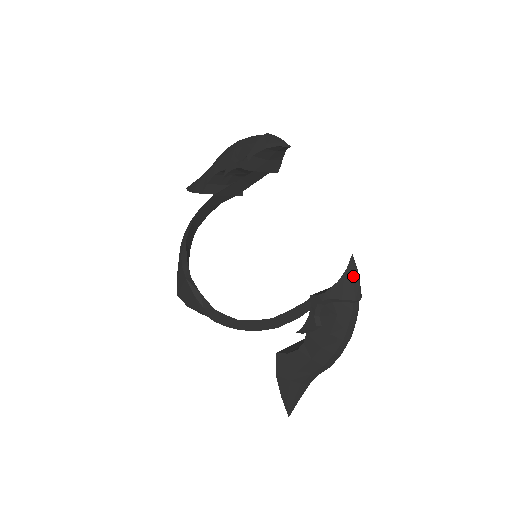
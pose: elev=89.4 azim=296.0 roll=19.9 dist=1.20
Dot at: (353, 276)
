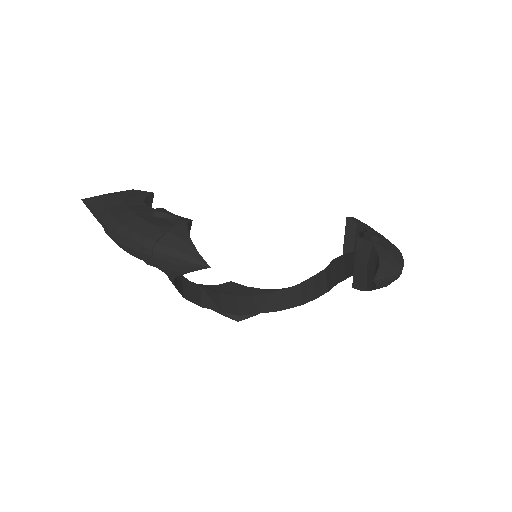
Dot at: (386, 282)
